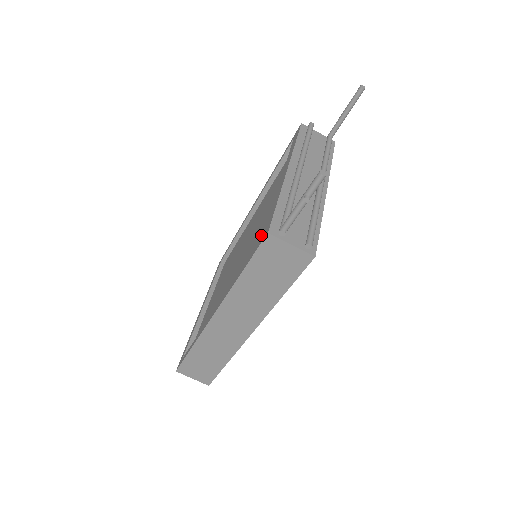
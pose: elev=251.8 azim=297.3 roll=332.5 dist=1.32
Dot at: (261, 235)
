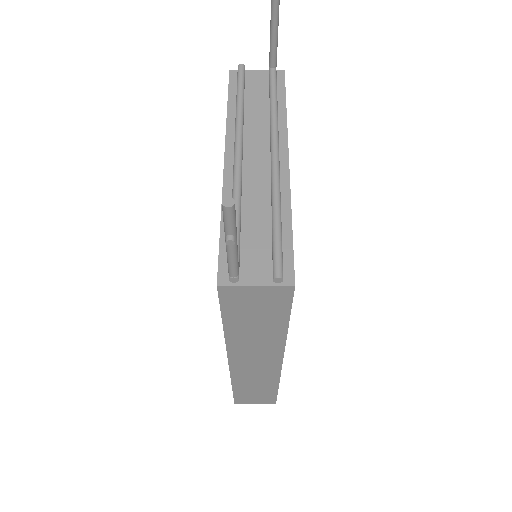
Dot at: occluded
